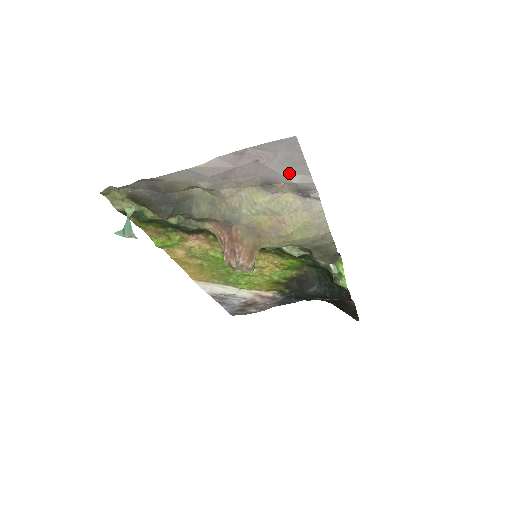
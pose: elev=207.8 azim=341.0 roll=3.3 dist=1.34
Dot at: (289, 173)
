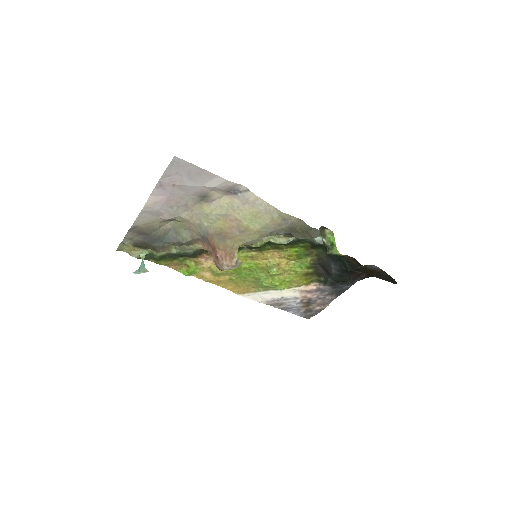
Dot at: (203, 182)
